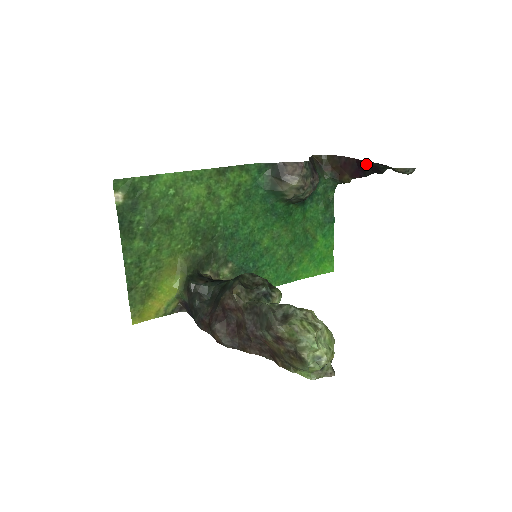
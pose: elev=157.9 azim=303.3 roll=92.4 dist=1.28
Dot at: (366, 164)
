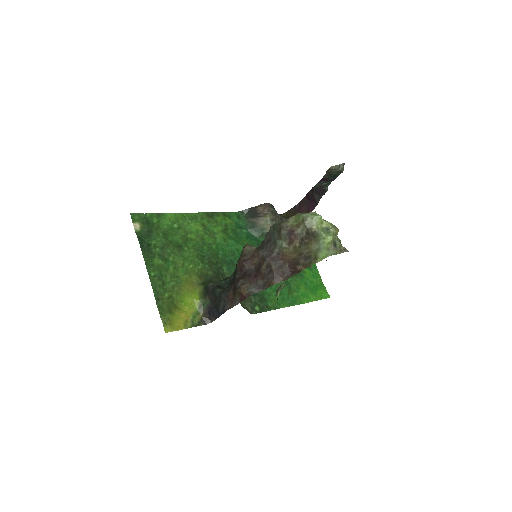
Dot at: (313, 191)
